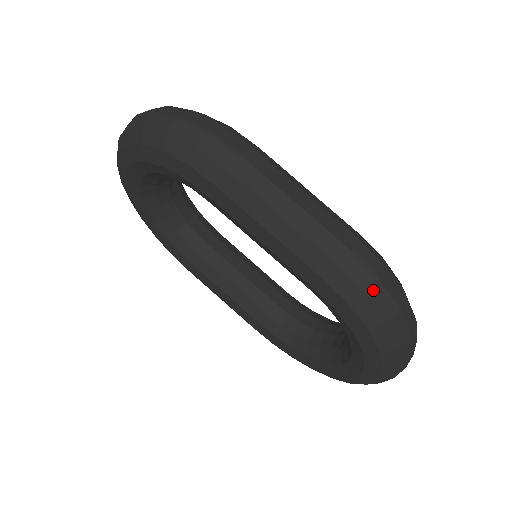
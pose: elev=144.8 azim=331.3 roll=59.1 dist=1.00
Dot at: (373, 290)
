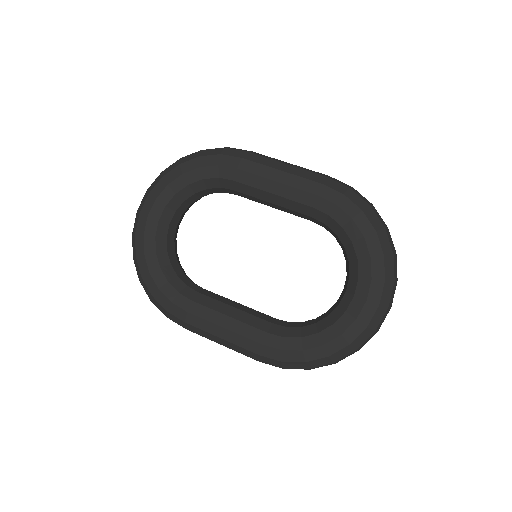
Dot at: (353, 189)
